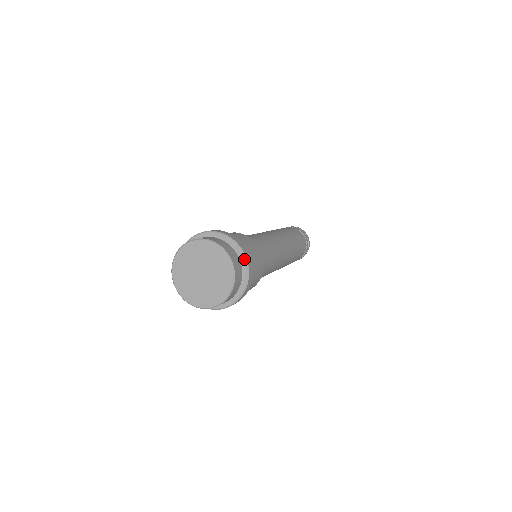
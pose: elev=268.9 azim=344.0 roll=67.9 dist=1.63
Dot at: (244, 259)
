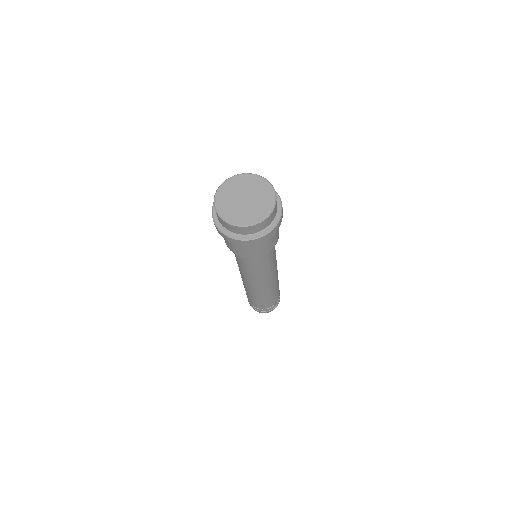
Dot at: occluded
